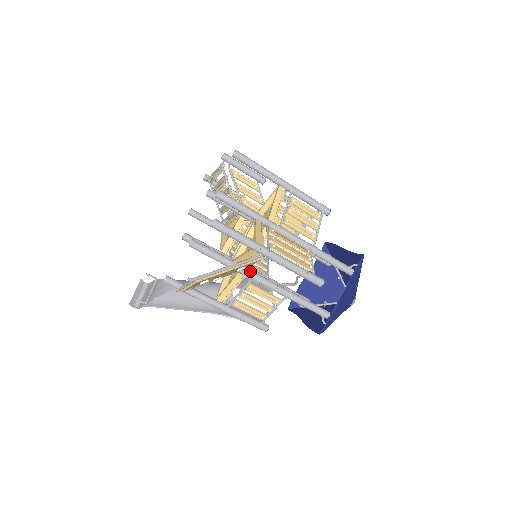
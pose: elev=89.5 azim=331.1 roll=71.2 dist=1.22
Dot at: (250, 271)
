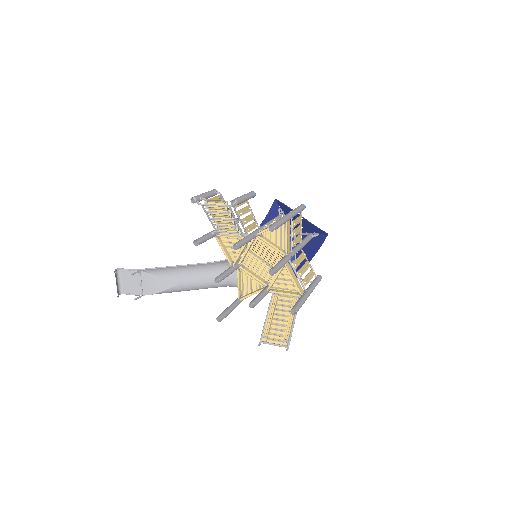
Dot at: occluded
